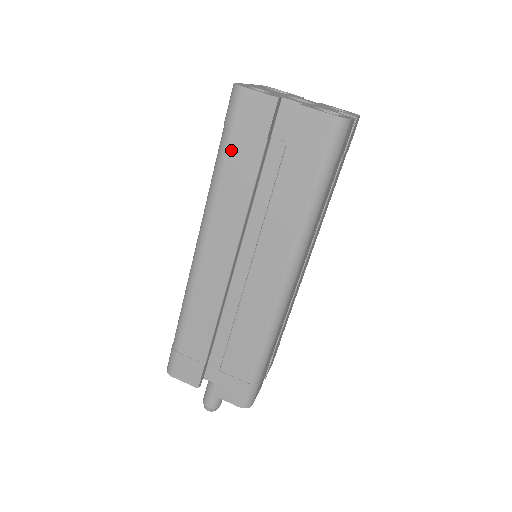
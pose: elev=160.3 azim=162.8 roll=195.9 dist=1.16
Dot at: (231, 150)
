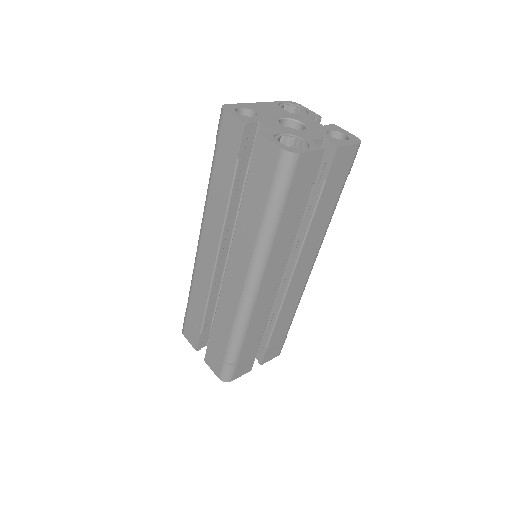
Dot at: (217, 162)
